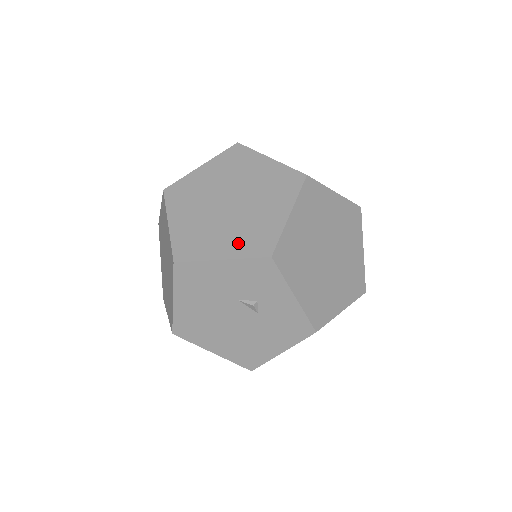
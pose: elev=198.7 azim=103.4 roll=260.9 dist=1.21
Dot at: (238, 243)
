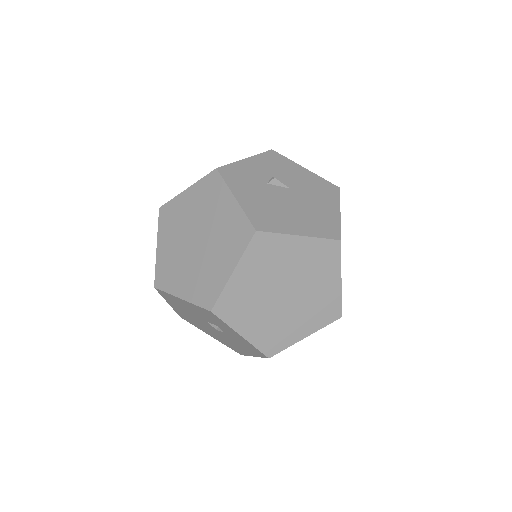
Dot at: (193, 287)
